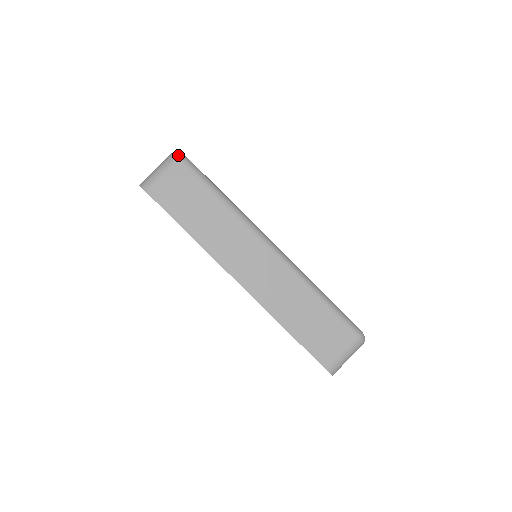
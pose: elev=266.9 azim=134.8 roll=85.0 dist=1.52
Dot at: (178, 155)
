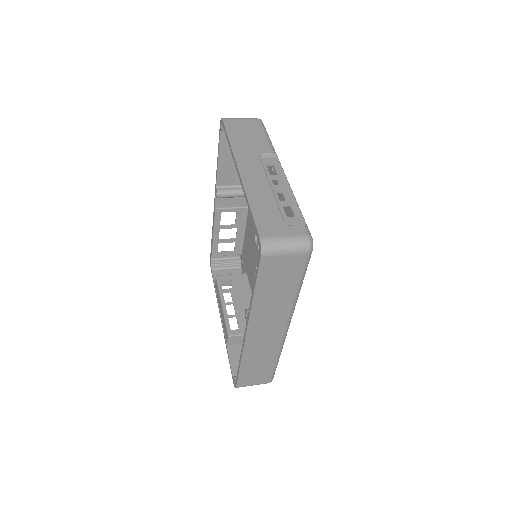
Dot at: (310, 249)
